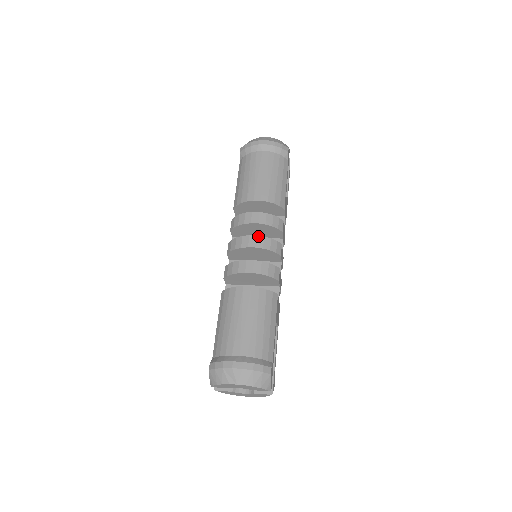
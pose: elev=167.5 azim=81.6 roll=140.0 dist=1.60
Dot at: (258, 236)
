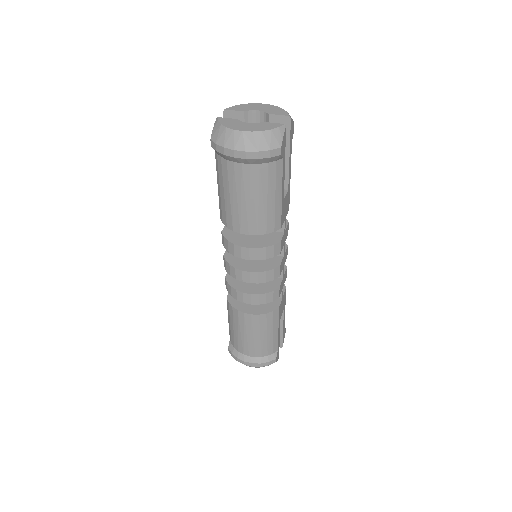
Dot at: (251, 273)
